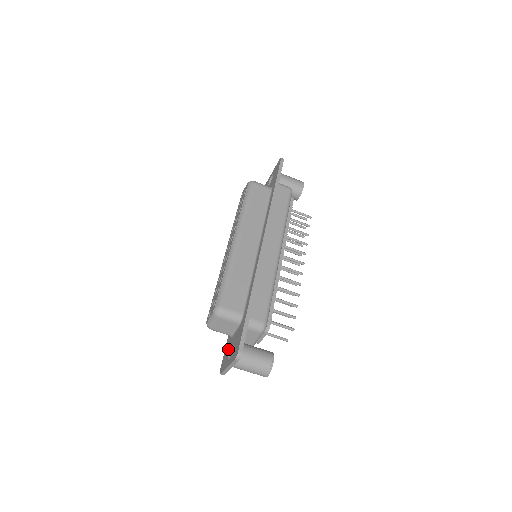
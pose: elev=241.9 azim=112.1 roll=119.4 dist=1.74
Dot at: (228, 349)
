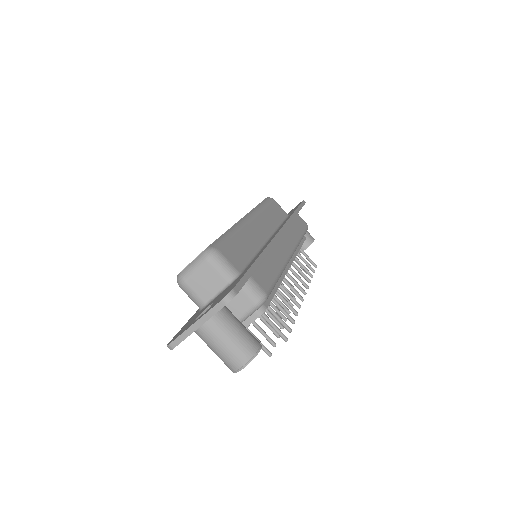
Dot at: (194, 317)
